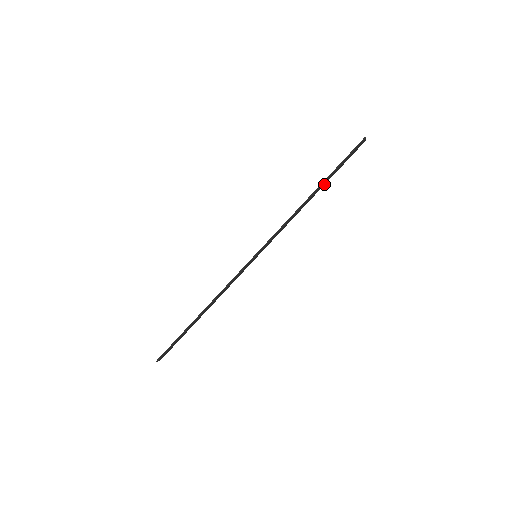
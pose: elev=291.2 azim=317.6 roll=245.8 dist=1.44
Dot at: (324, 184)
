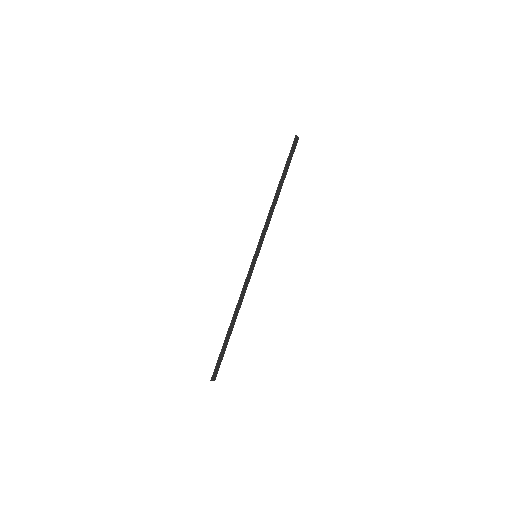
Dot at: (283, 181)
